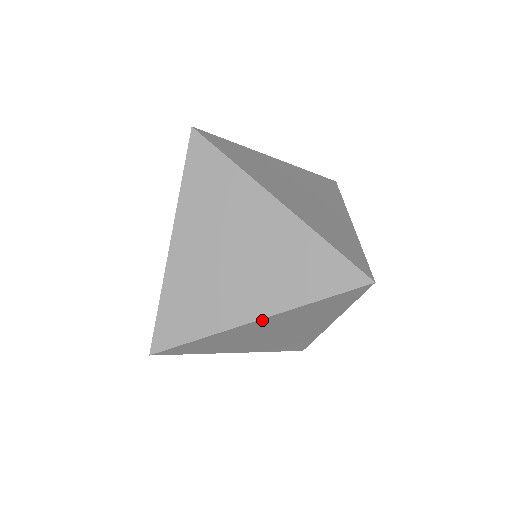
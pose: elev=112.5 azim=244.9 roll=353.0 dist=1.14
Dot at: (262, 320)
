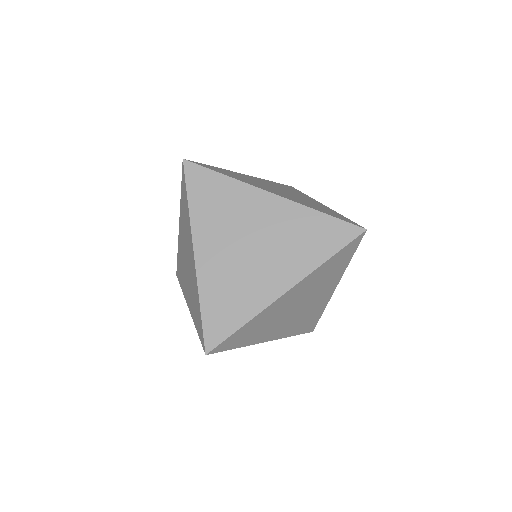
Dot at: (291, 290)
